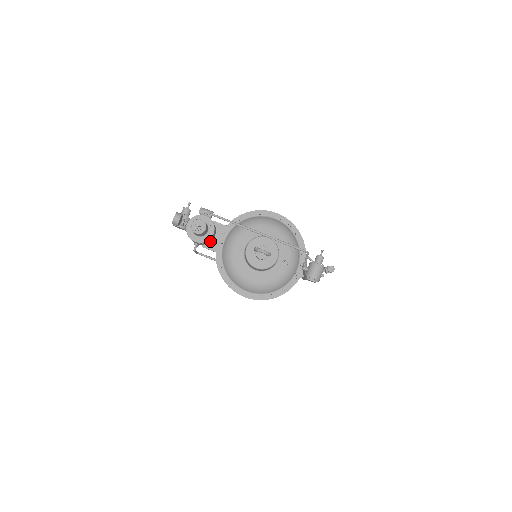
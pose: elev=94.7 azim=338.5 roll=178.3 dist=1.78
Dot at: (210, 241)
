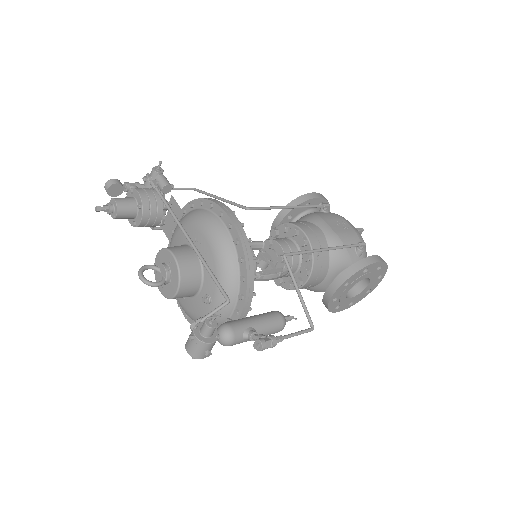
Dot at: (156, 225)
